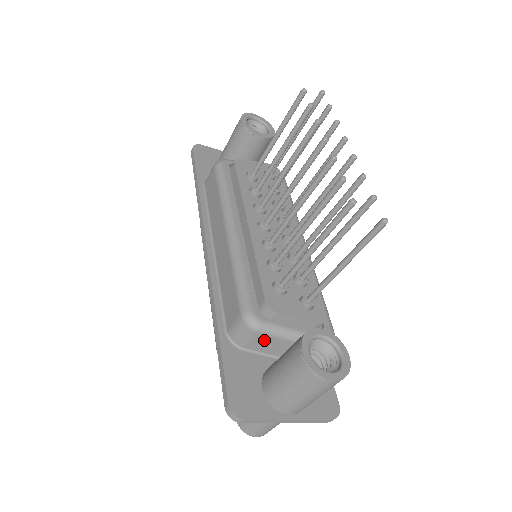
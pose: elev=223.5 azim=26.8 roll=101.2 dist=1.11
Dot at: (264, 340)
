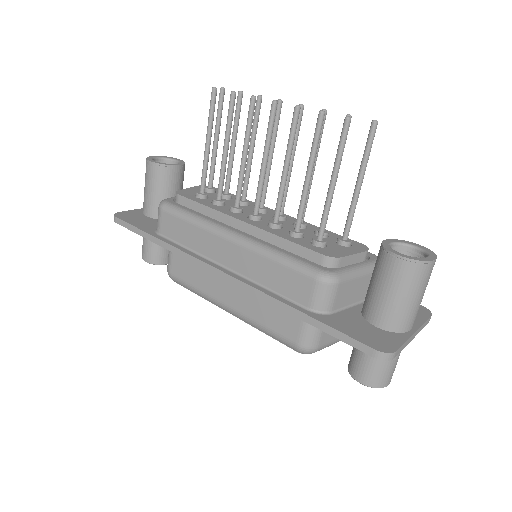
Dot at: (345, 290)
